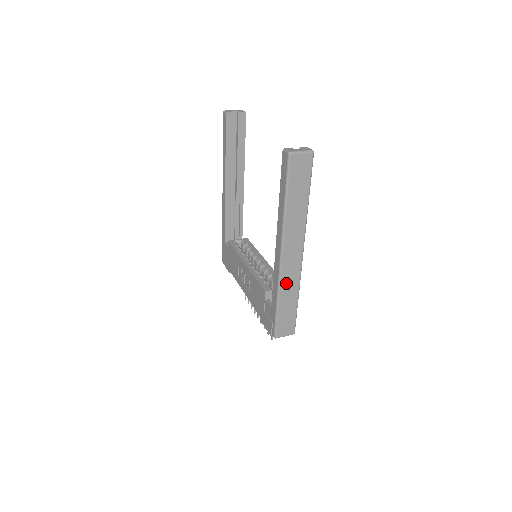
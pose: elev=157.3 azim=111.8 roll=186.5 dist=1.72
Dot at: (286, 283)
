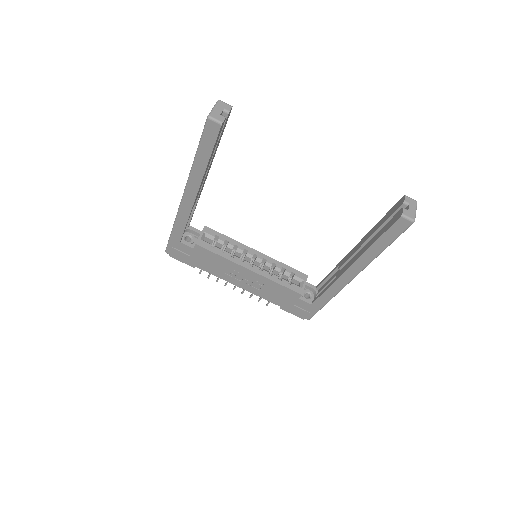
Dot at: occluded
